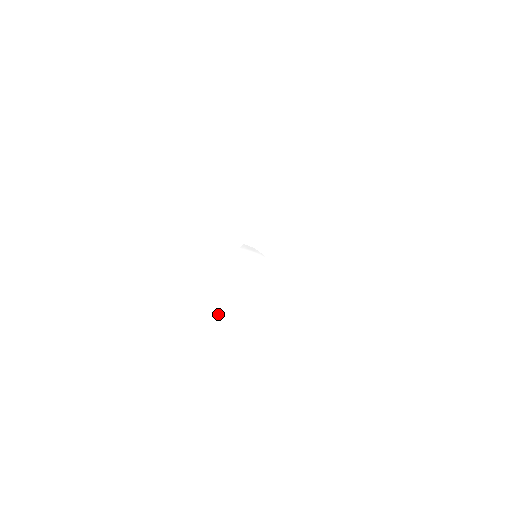
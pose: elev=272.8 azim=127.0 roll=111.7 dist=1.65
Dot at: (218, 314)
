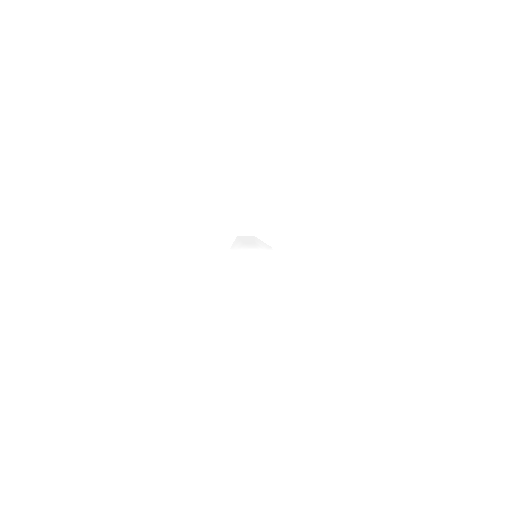
Dot at: (212, 320)
